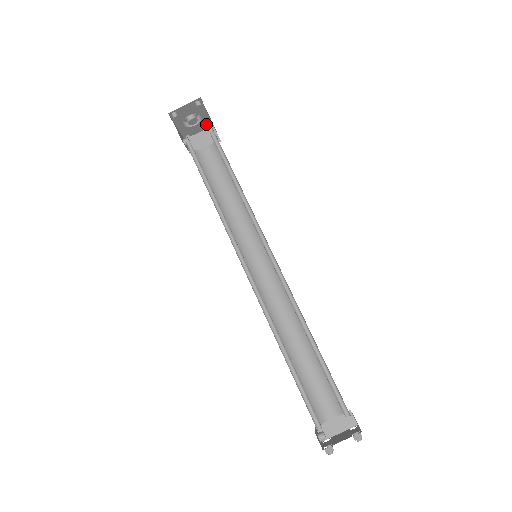
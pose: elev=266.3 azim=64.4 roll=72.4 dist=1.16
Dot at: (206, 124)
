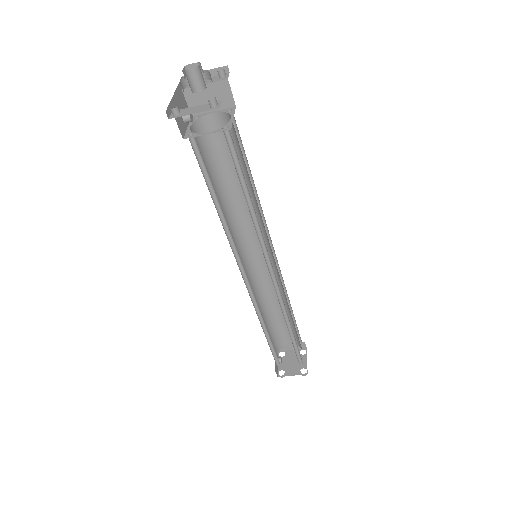
Dot at: occluded
